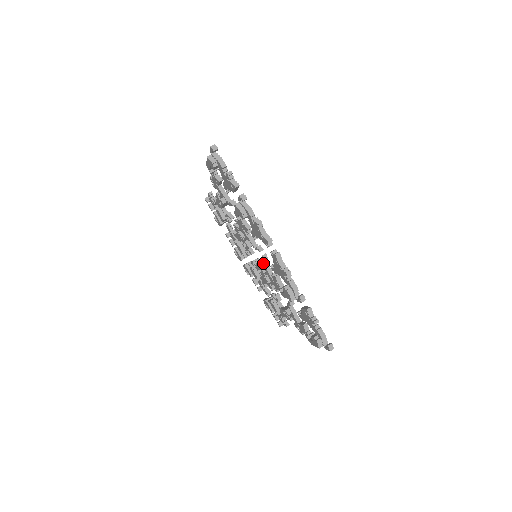
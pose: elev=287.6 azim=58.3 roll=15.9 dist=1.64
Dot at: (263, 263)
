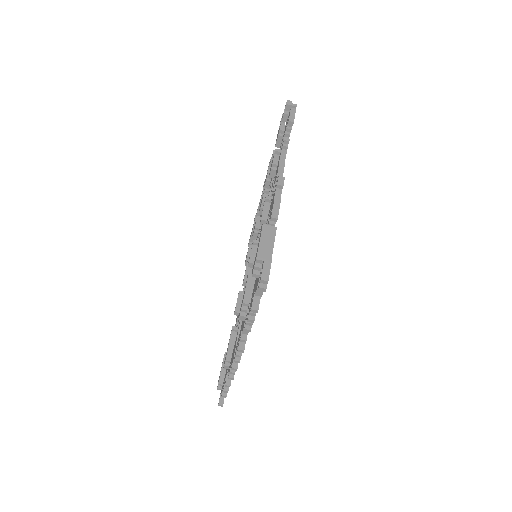
Dot at: occluded
